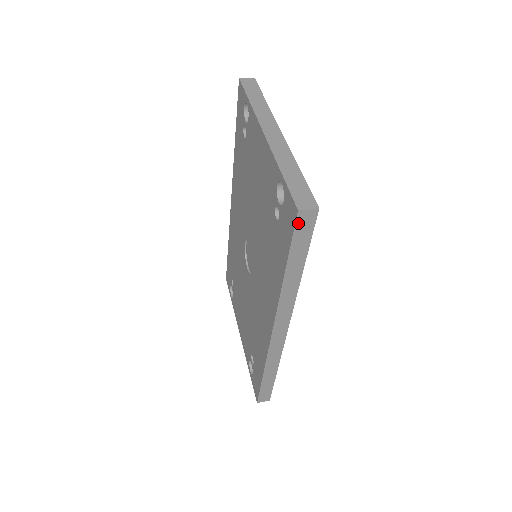
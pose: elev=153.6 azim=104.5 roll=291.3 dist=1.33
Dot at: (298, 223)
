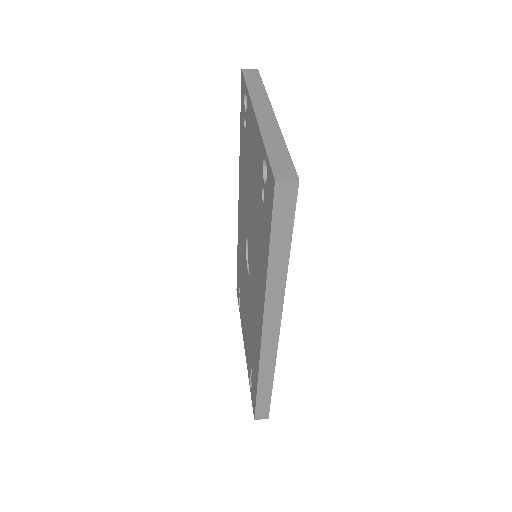
Dot at: (277, 197)
